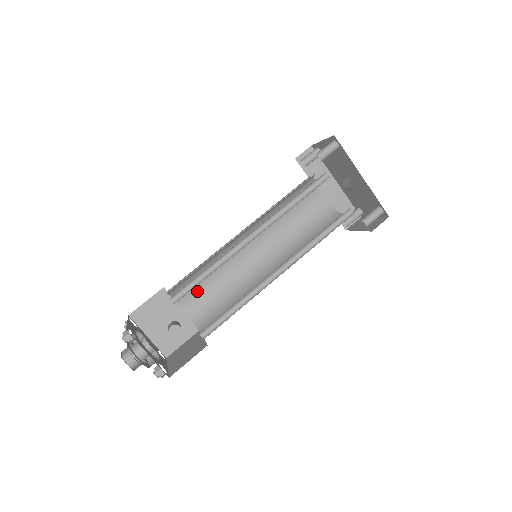
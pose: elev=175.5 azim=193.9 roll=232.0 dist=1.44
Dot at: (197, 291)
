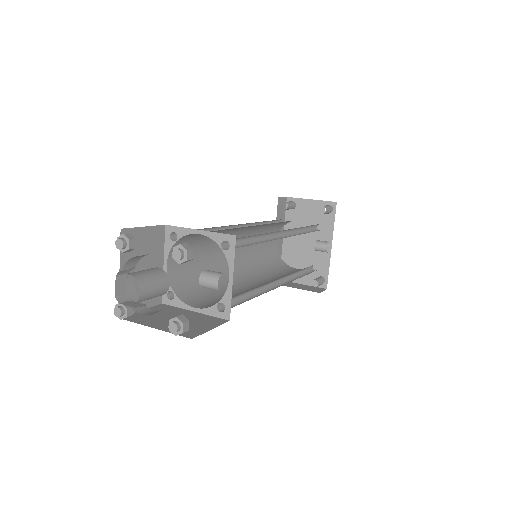
Dot at: occluded
